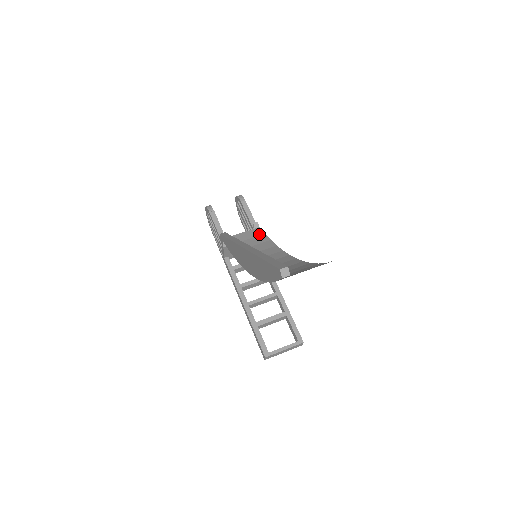
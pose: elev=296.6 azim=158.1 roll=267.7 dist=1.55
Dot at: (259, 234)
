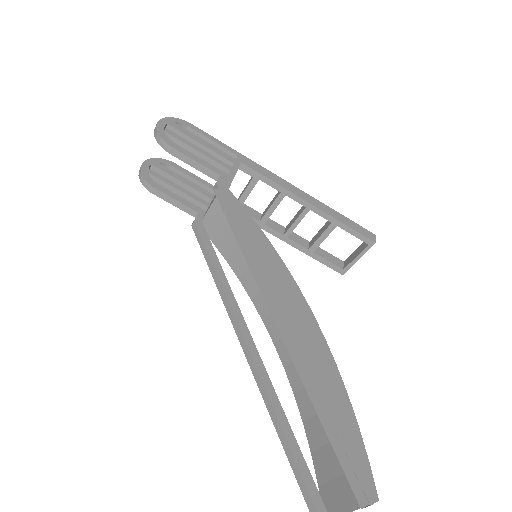
Dot at: occluded
